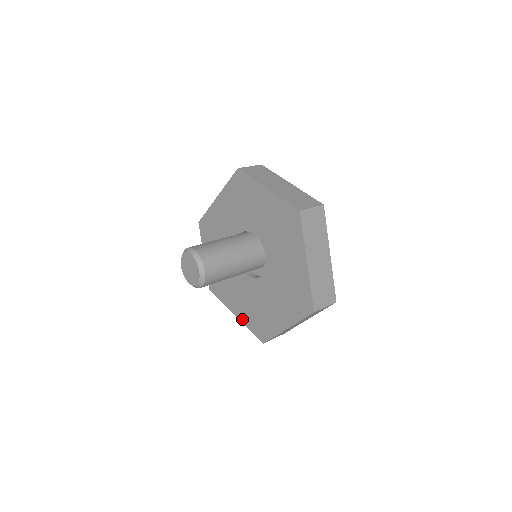
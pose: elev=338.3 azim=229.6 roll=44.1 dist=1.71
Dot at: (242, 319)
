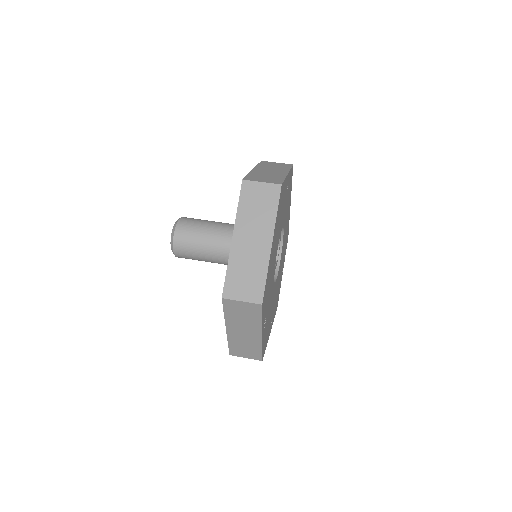
Dot at: occluded
